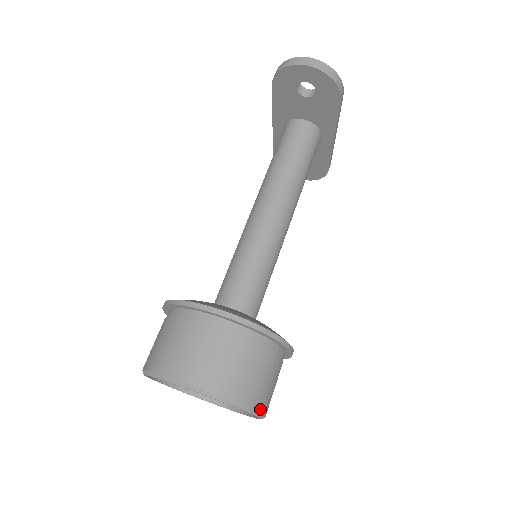
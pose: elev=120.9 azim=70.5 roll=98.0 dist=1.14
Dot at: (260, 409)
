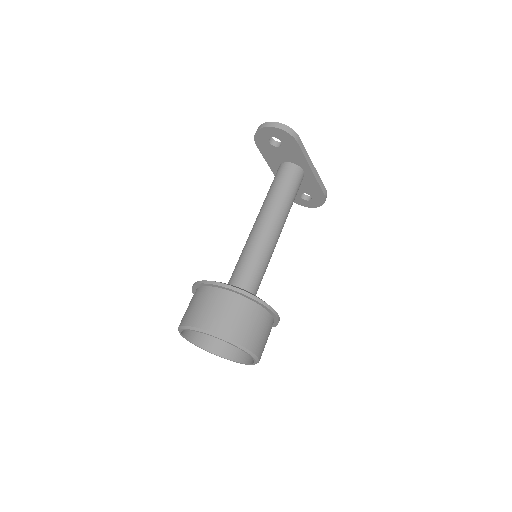
Dot at: (244, 344)
